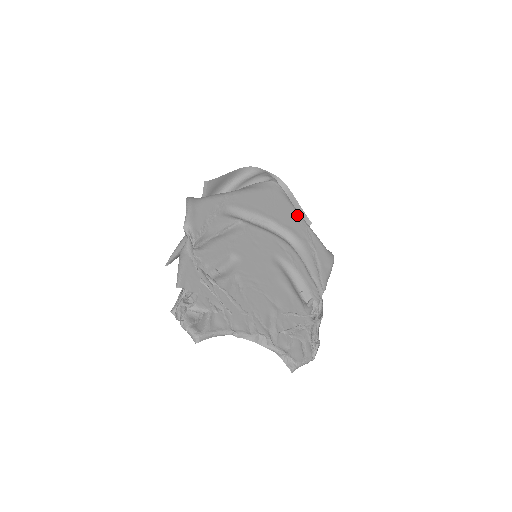
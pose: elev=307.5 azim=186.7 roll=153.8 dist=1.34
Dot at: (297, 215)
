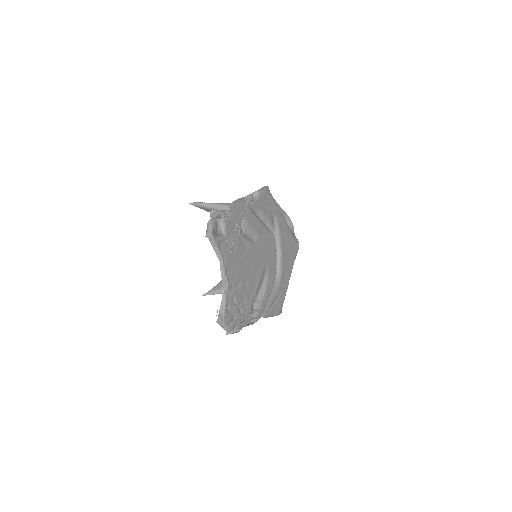
Dot at: (291, 271)
